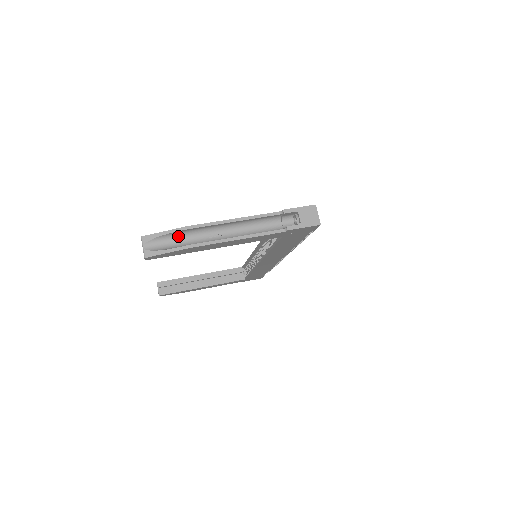
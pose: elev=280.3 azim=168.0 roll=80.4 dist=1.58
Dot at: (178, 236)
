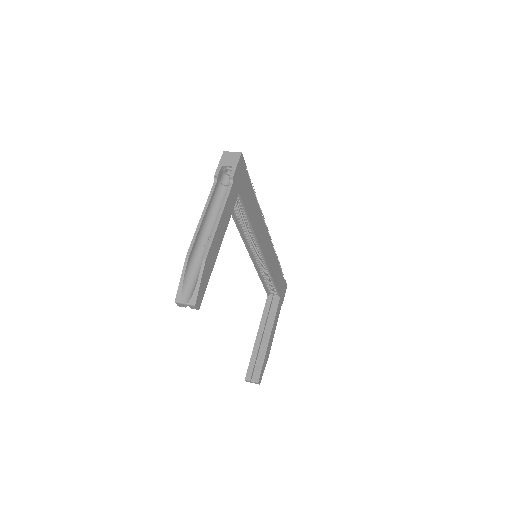
Dot at: (191, 270)
